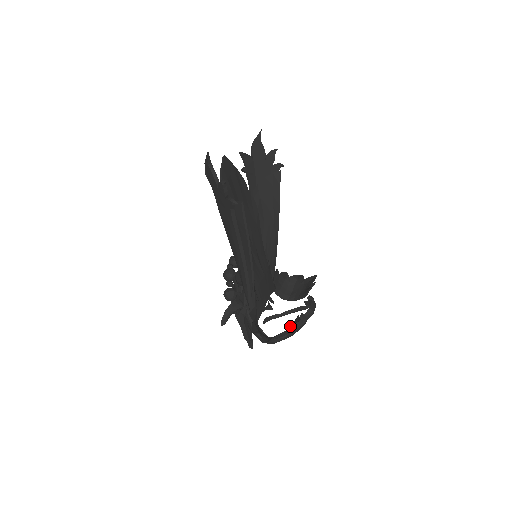
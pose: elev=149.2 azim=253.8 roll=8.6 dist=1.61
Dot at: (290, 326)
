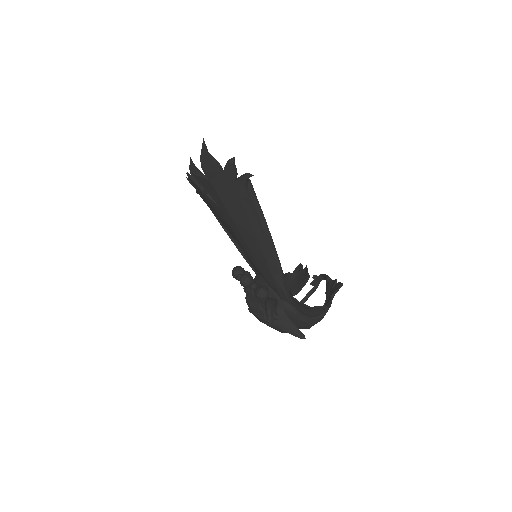
Dot at: (327, 294)
